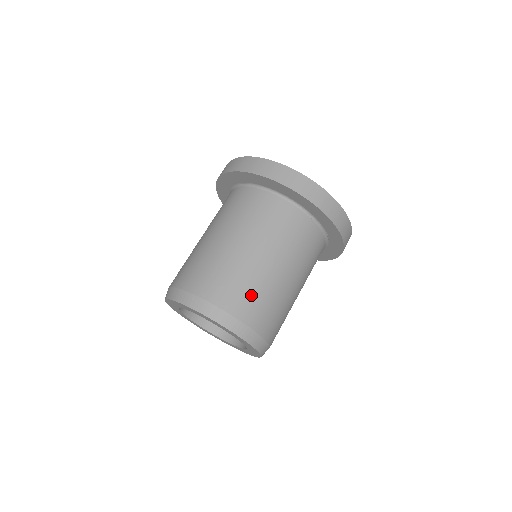
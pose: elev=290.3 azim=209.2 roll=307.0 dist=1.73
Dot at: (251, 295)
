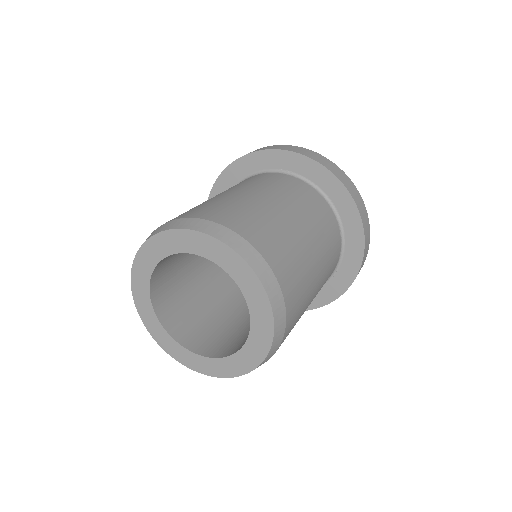
Dot at: (298, 278)
